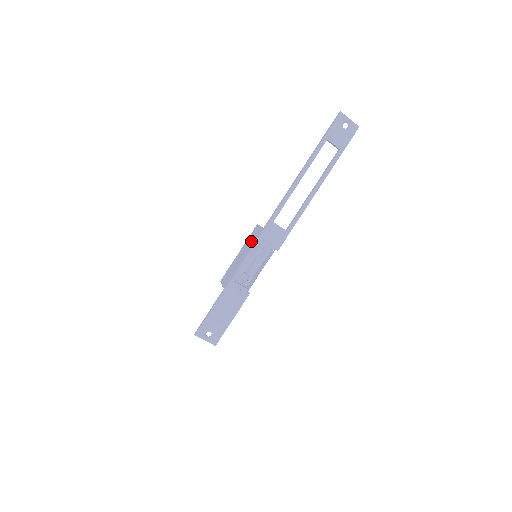
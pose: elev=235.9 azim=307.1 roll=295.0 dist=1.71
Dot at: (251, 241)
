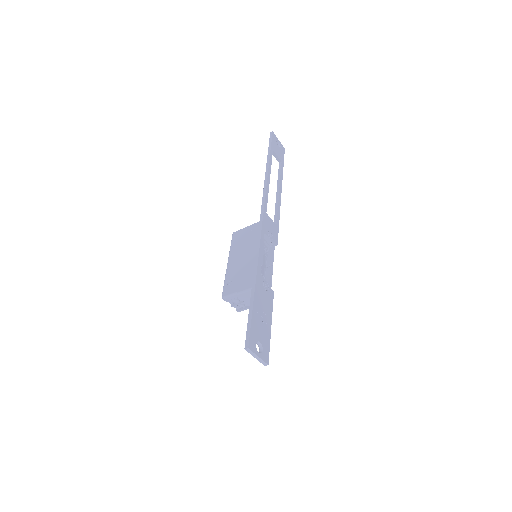
Dot at: (244, 241)
